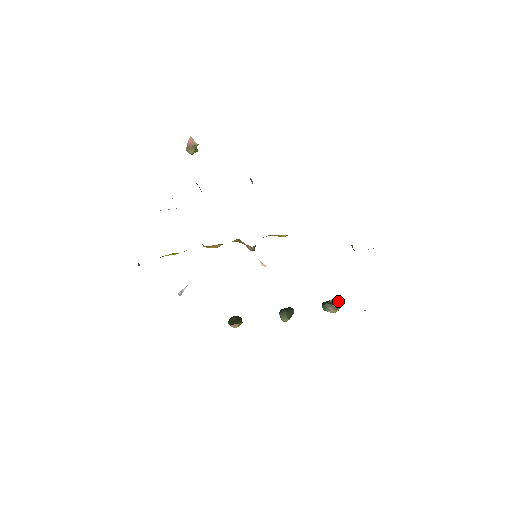
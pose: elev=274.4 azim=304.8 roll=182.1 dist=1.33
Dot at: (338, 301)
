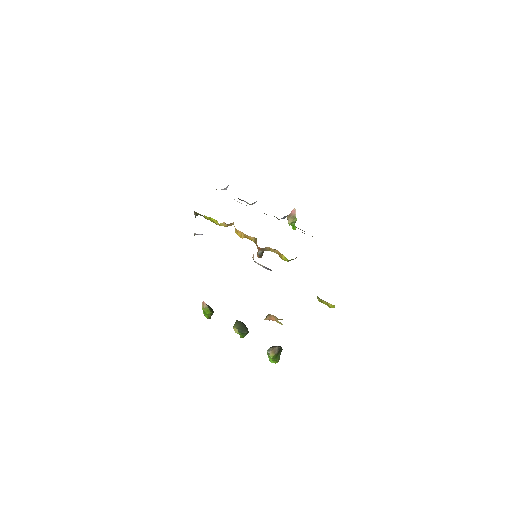
Dot at: occluded
